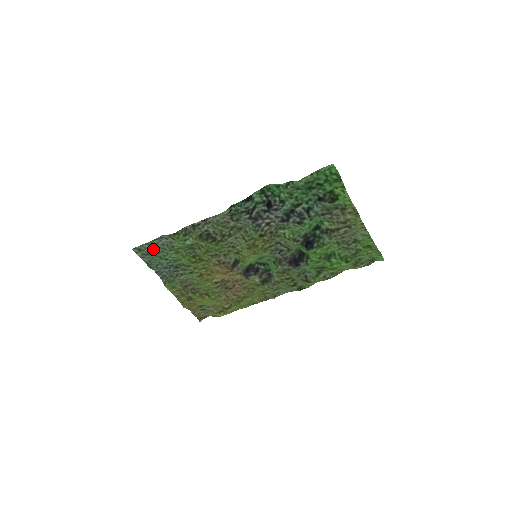
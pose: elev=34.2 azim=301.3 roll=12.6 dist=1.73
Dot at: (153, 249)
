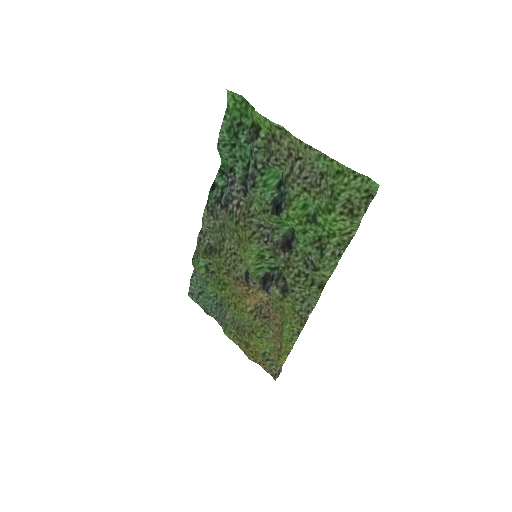
Dot at: (199, 289)
